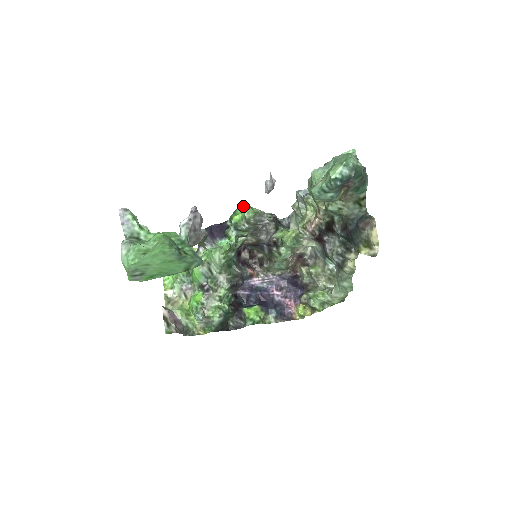
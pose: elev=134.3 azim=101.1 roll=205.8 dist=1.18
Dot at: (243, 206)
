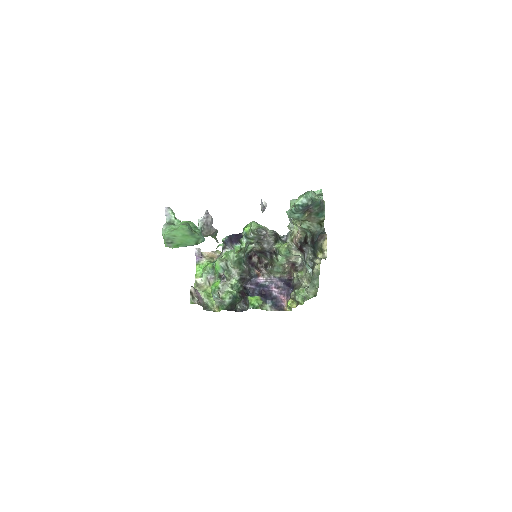
Dot at: occluded
